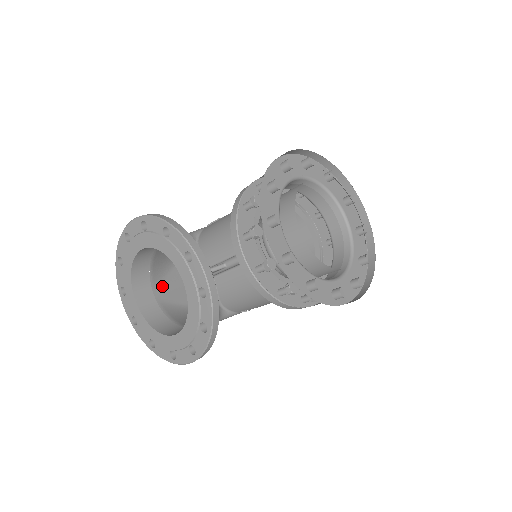
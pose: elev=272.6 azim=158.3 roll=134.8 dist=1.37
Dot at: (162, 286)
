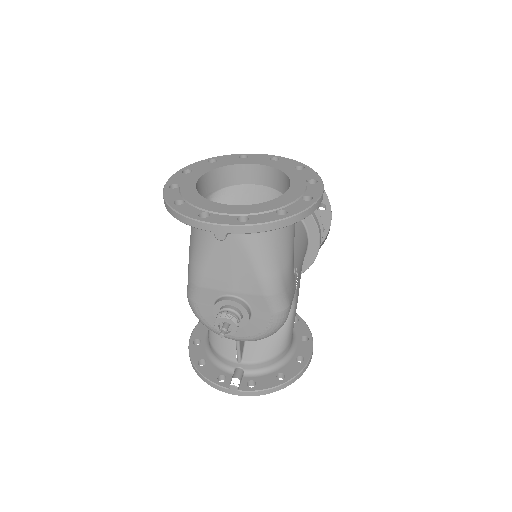
Dot at: (224, 242)
